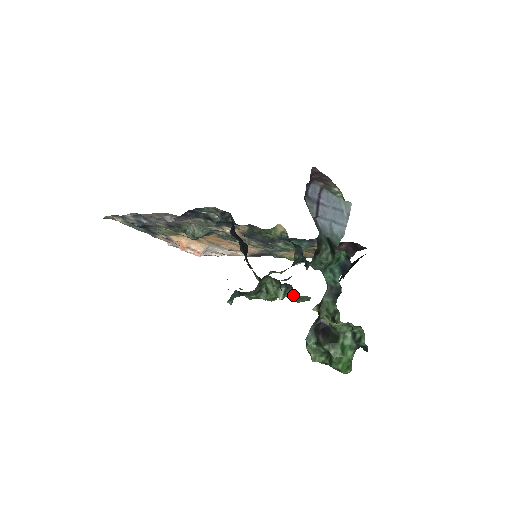
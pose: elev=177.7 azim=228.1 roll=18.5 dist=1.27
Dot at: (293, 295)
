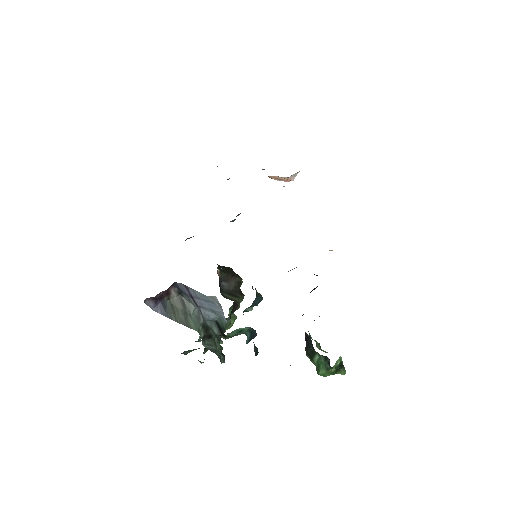
Dot at: occluded
